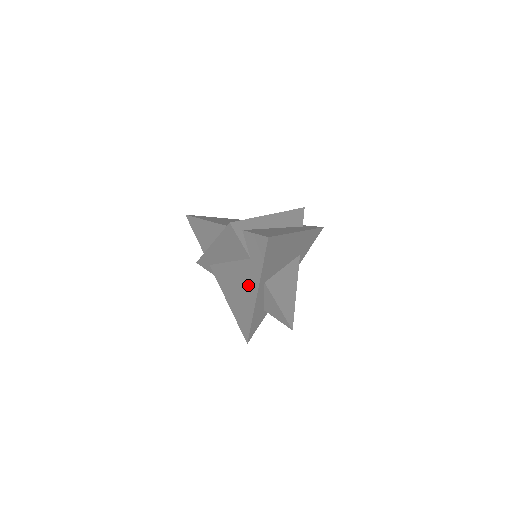
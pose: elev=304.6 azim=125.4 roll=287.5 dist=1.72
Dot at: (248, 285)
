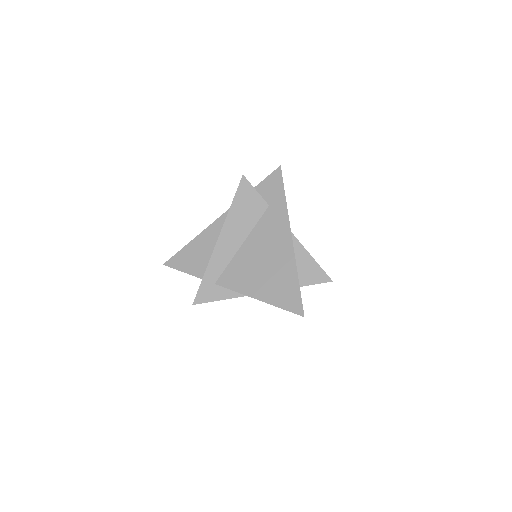
Dot at: (277, 236)
